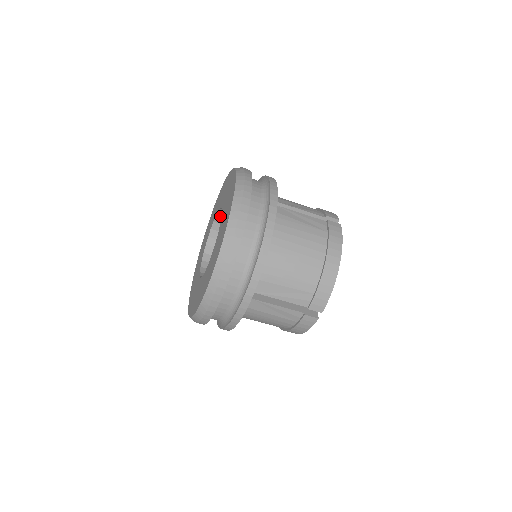
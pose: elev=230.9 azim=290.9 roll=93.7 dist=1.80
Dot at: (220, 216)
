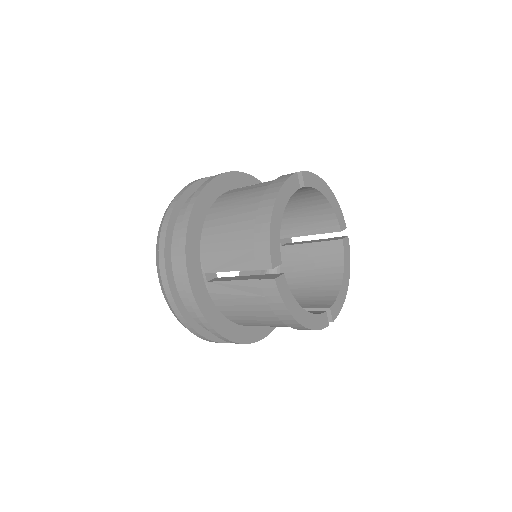
Dot at: occluded
